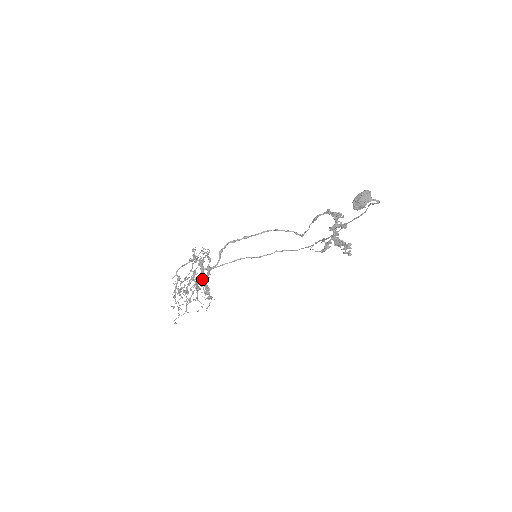
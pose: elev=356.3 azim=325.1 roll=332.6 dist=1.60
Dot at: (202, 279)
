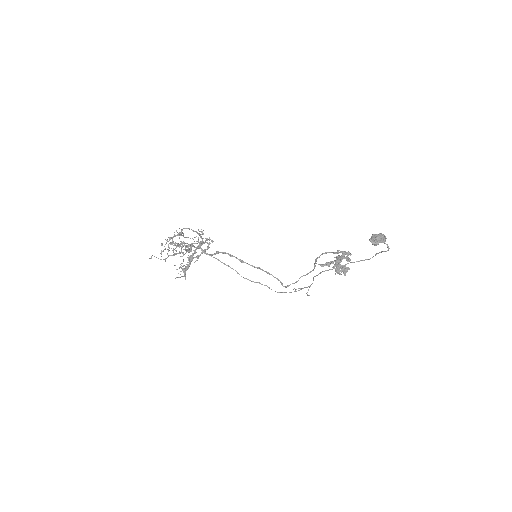
Dot at: (194, 252)
